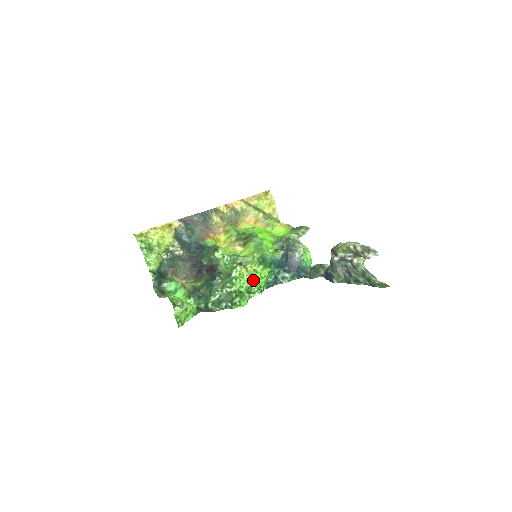
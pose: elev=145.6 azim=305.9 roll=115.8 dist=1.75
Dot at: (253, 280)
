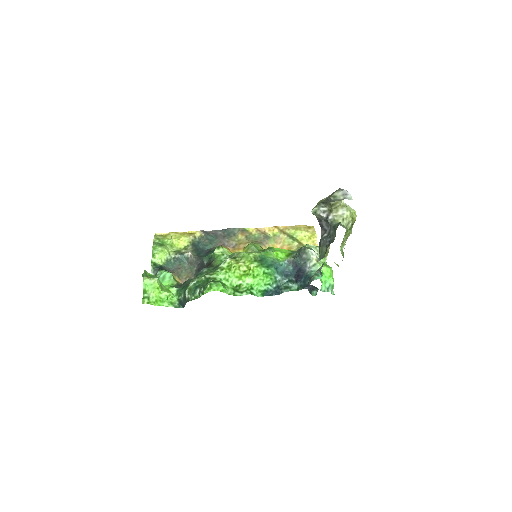
Dot at: (244, 278)
